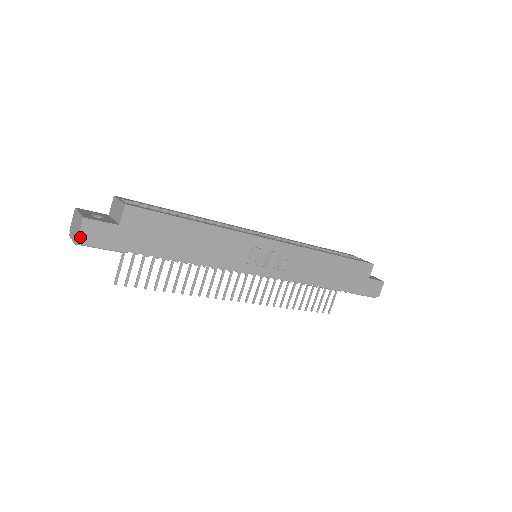
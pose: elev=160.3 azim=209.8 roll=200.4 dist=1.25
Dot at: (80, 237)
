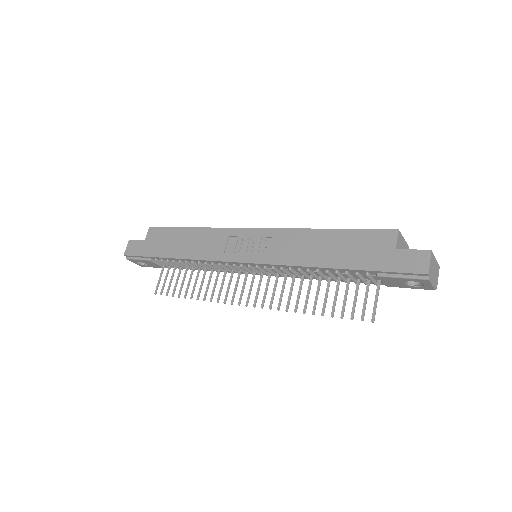
Dot at: (126, 252)
